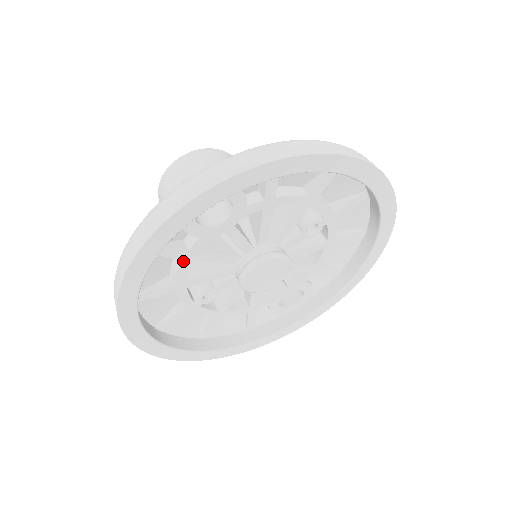
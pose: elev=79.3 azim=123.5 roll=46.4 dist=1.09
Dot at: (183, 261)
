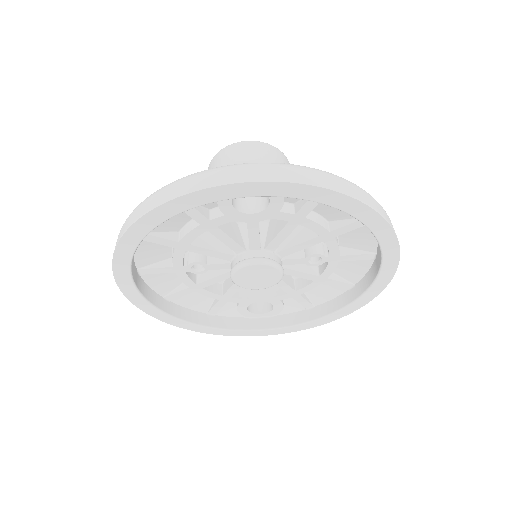
Dot at: (199, 227)
